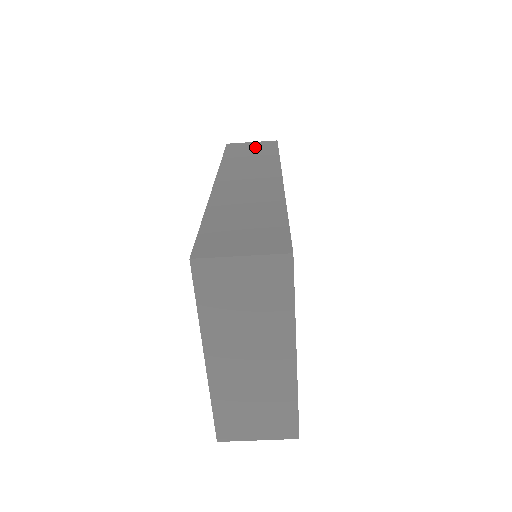
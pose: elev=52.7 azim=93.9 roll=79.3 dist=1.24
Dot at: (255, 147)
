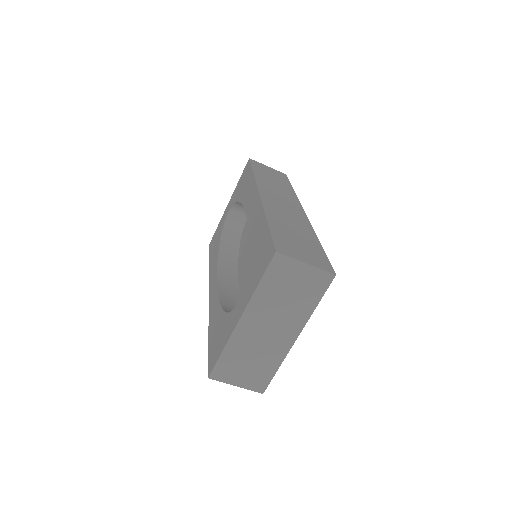
Dot at: (273, 173)
